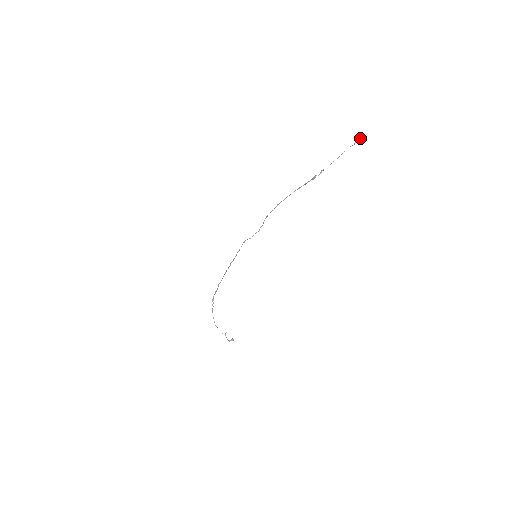
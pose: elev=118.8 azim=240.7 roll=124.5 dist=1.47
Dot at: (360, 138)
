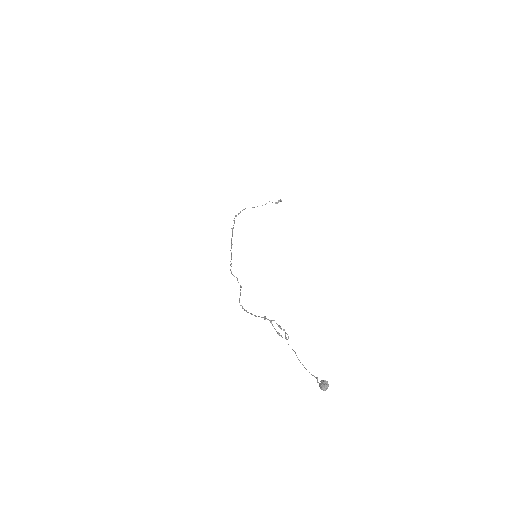
Dot at: occluded
